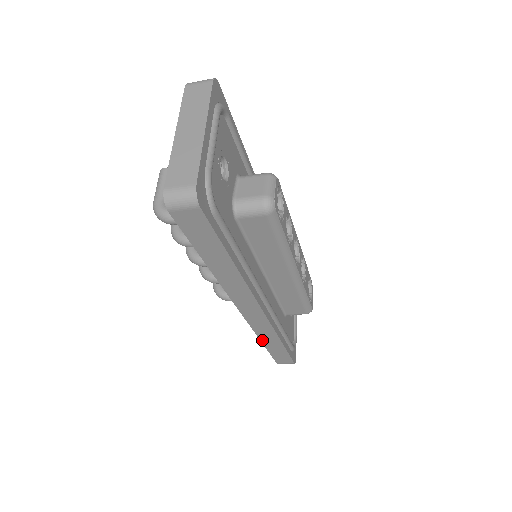
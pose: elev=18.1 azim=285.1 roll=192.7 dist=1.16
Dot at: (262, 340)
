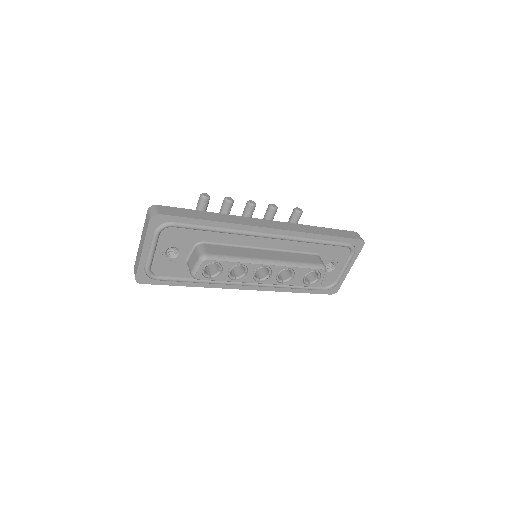
Dot at: occluded
